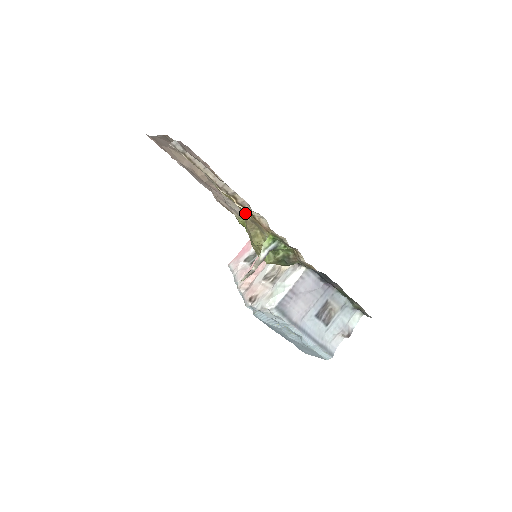
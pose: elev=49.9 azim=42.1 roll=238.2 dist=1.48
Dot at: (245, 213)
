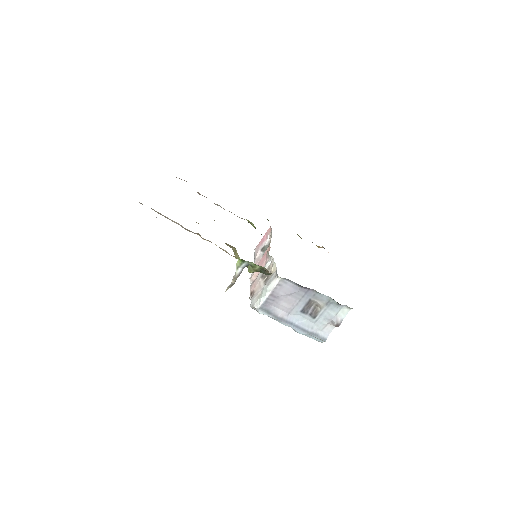
Dot at: occluded
